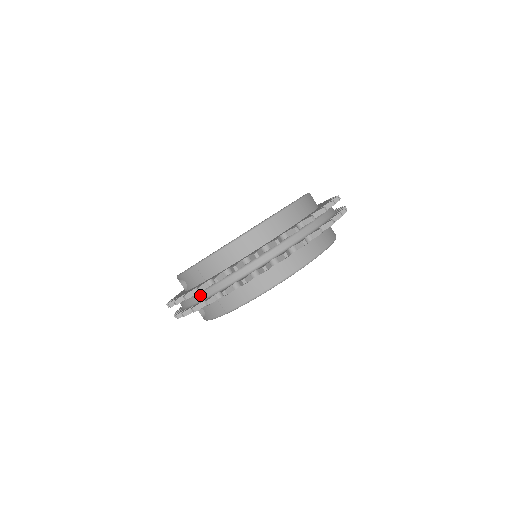
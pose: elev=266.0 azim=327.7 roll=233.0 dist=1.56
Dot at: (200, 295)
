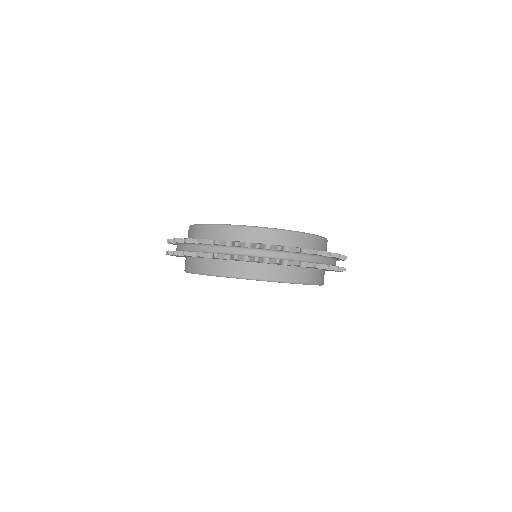
Dot at: (177, 246)
